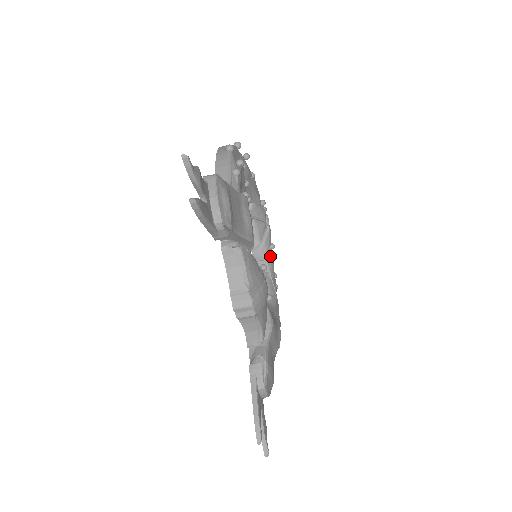
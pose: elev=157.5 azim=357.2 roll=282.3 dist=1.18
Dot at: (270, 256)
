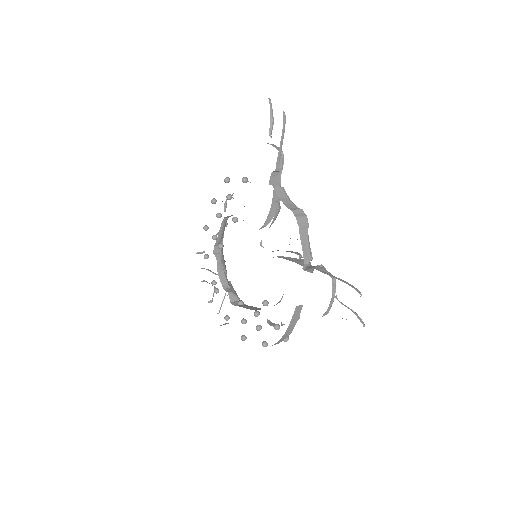
Dot at: occluded
